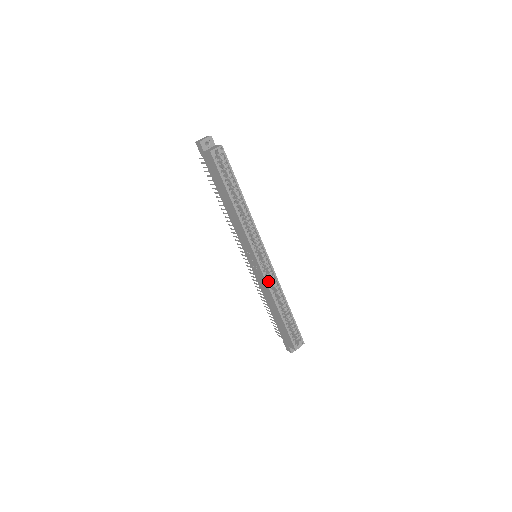
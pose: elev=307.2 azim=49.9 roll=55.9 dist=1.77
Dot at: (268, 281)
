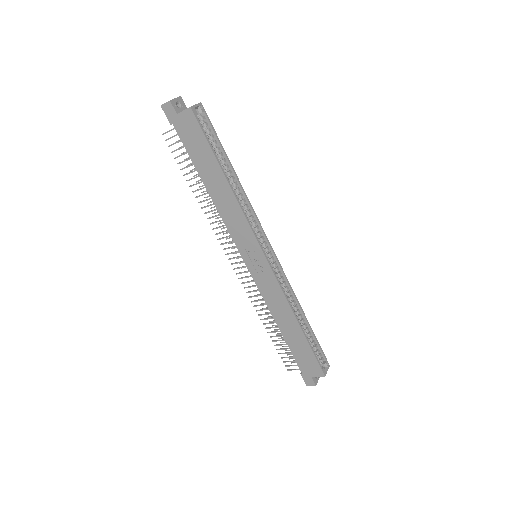
Dot at: occluded
